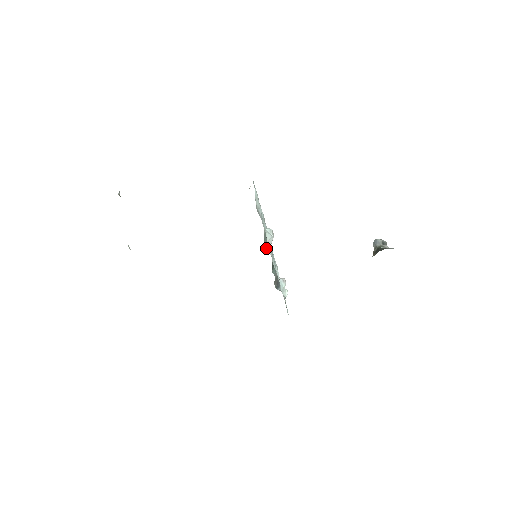
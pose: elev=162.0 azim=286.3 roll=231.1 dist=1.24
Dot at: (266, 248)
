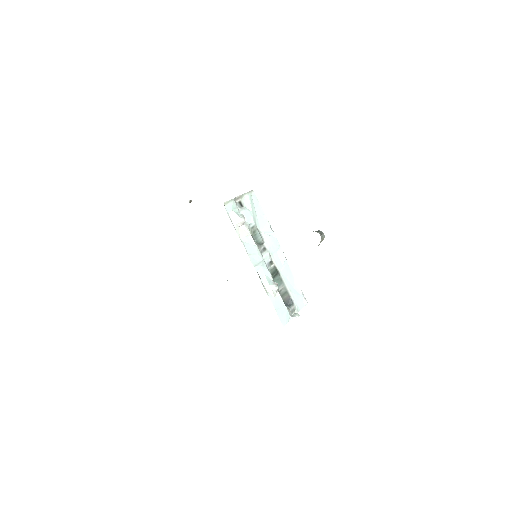
Dot at: occluded
